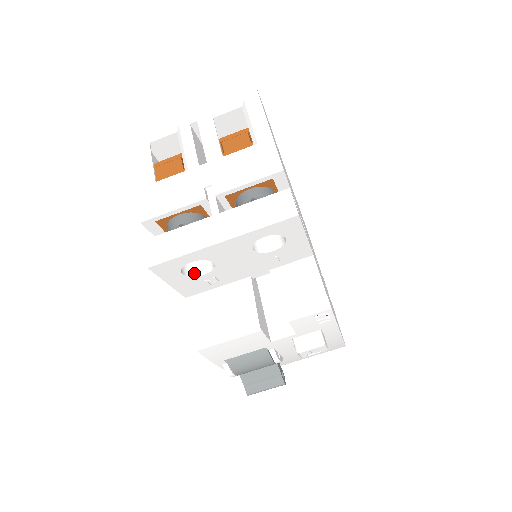
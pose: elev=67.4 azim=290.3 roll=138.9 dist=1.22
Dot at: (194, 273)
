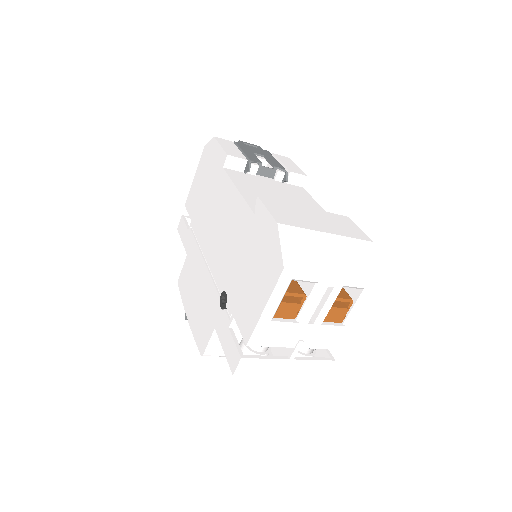
Dot at: occluded
